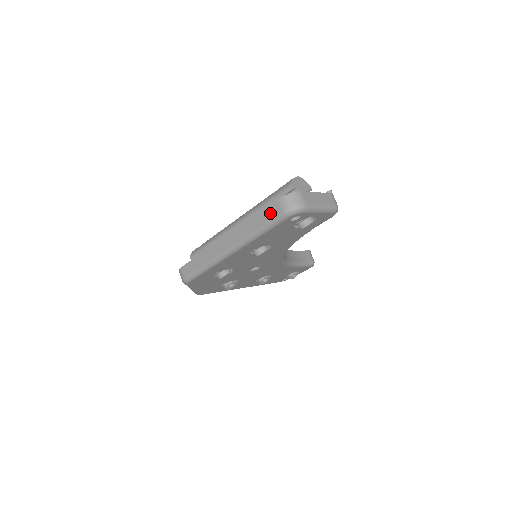
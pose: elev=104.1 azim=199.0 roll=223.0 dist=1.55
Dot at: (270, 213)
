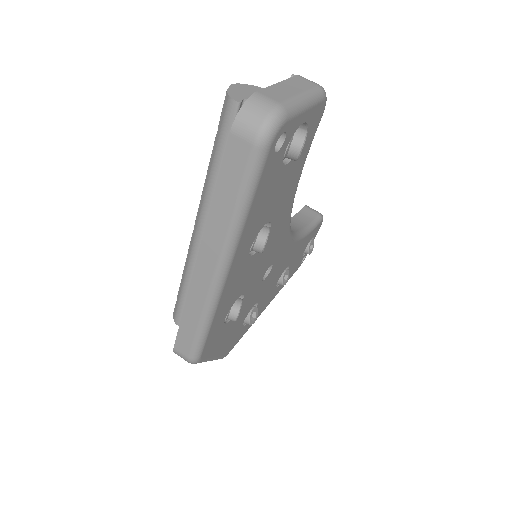
Dot at: (235, 165)
